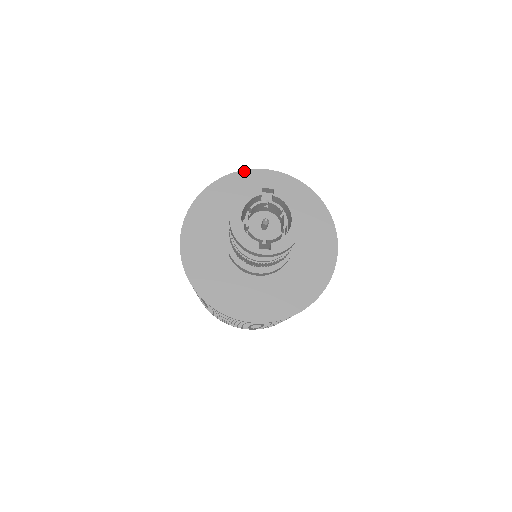
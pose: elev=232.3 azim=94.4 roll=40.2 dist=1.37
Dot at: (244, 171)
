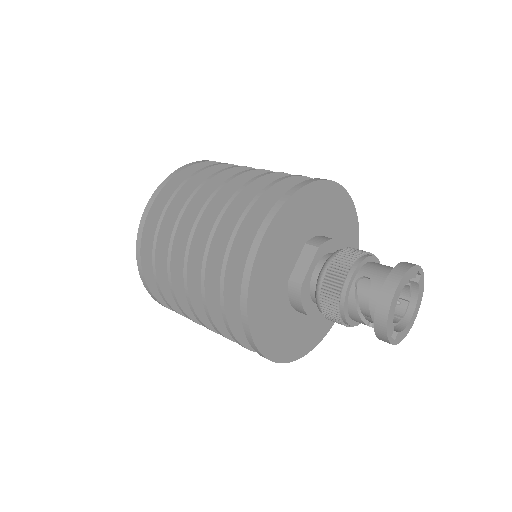
Dot at: (338, 185)
